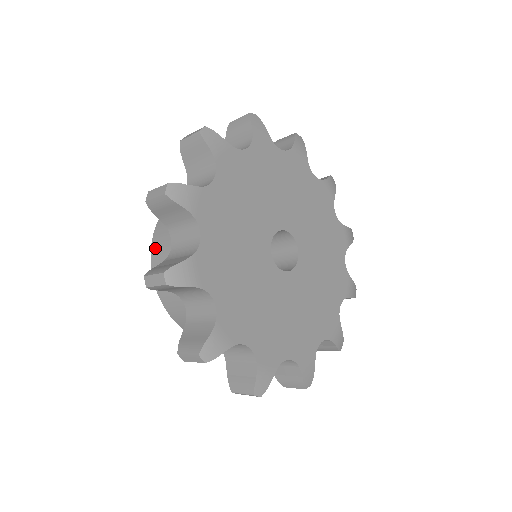
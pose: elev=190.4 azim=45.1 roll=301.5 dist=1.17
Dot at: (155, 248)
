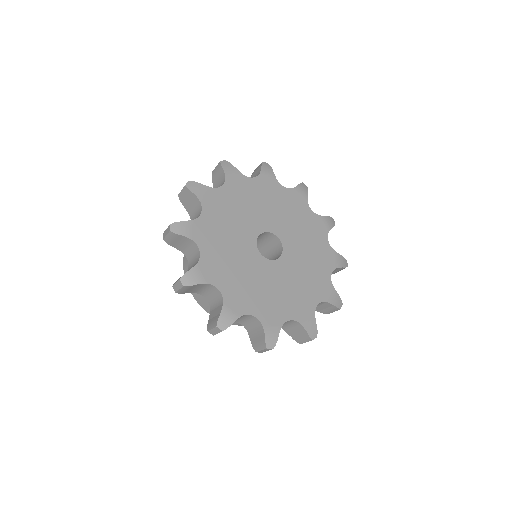
Dot at: (198, 299)
